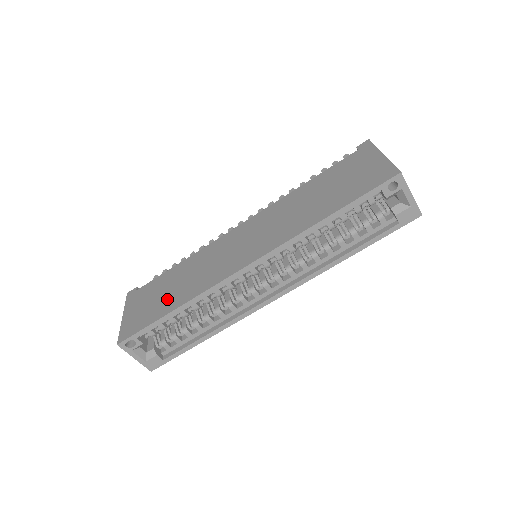
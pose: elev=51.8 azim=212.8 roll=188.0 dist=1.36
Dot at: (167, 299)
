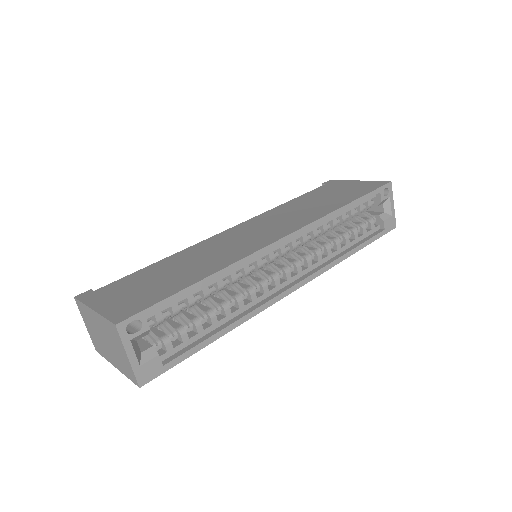
Dot at: (177, 277)
